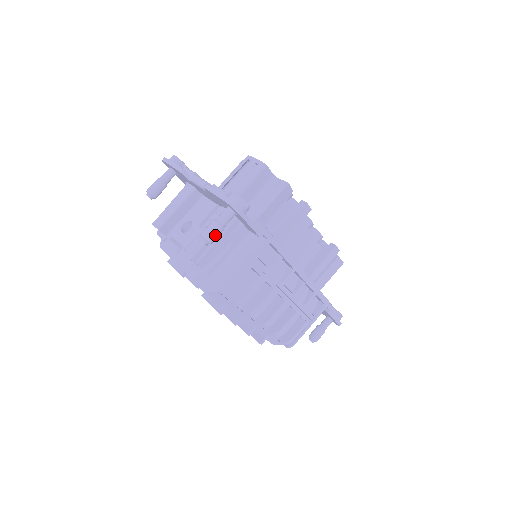
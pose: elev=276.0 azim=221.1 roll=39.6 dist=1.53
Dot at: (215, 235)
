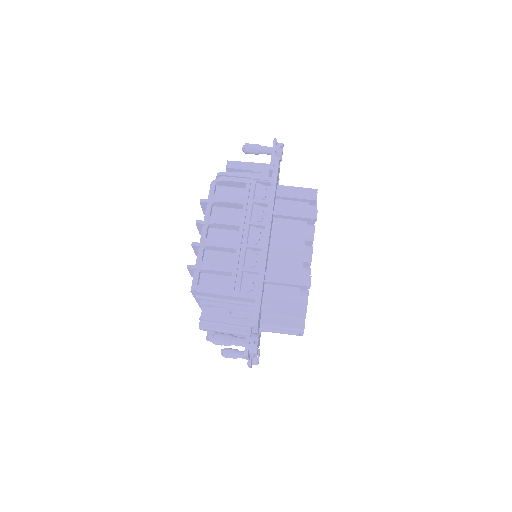
Dot at: (252, 146)
